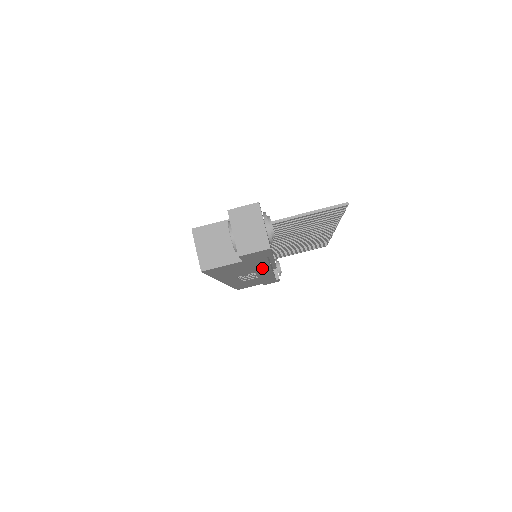
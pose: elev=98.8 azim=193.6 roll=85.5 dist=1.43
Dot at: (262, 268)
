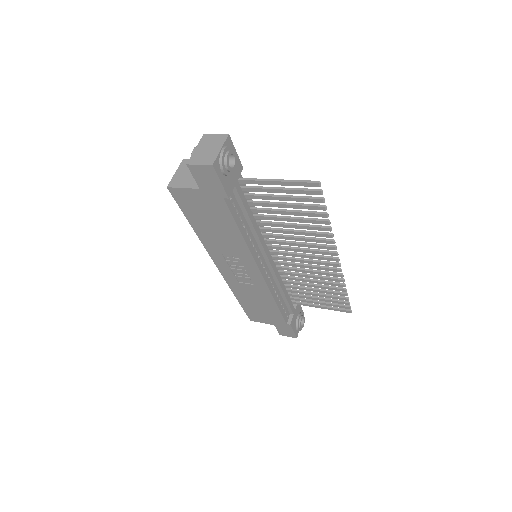
Dot at: (240, 245)
